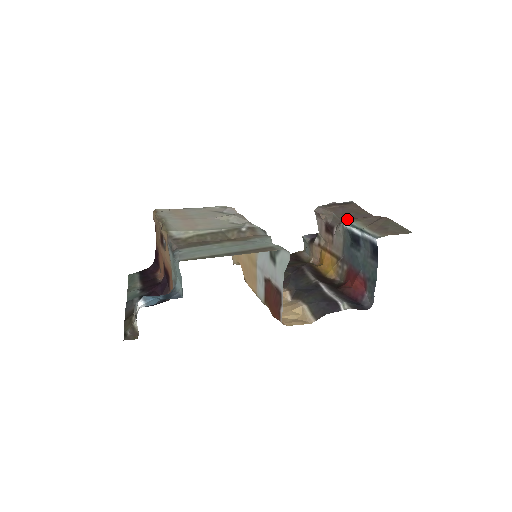
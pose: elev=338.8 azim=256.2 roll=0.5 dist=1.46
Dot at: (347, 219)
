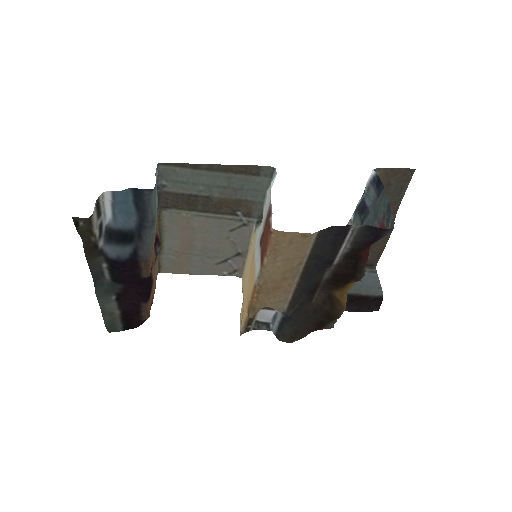
Dot at: occluded
